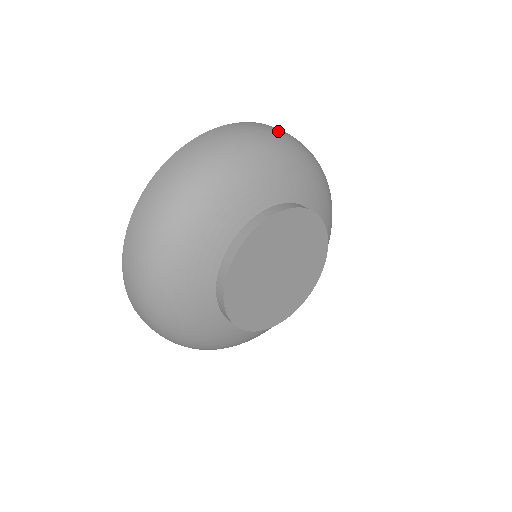
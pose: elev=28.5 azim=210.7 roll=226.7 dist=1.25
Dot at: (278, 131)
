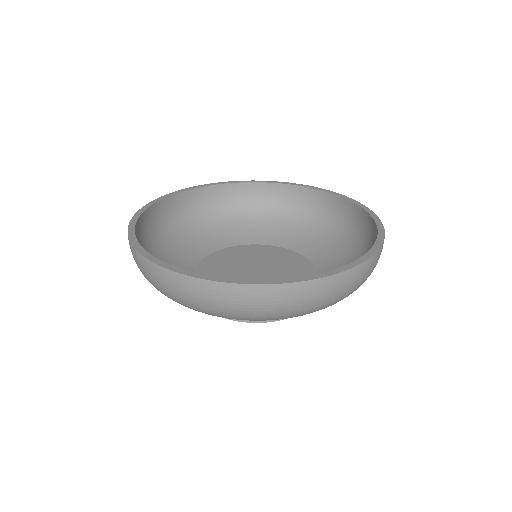
Dot at: (366, 278)
